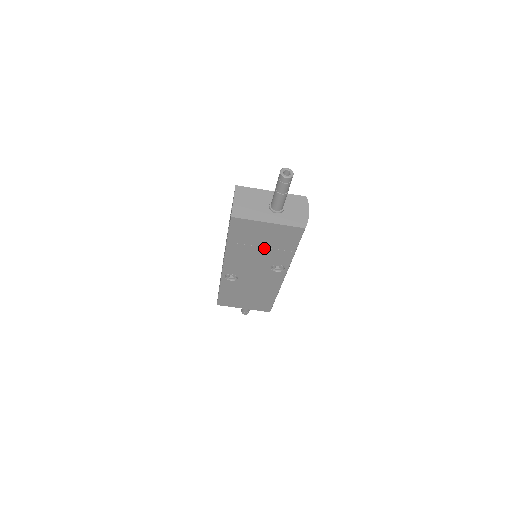
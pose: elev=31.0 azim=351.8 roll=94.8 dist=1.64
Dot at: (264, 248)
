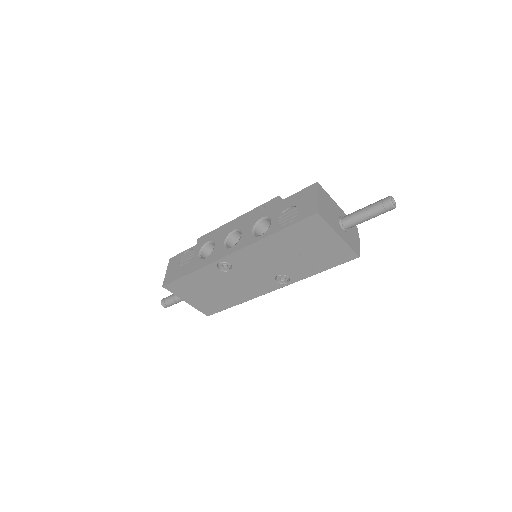
Dot at: (300, 256)
